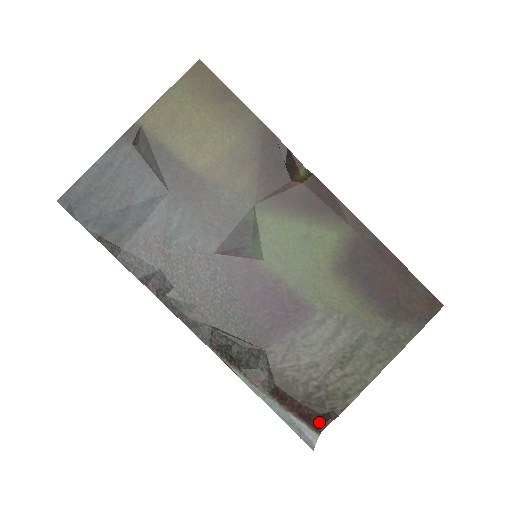
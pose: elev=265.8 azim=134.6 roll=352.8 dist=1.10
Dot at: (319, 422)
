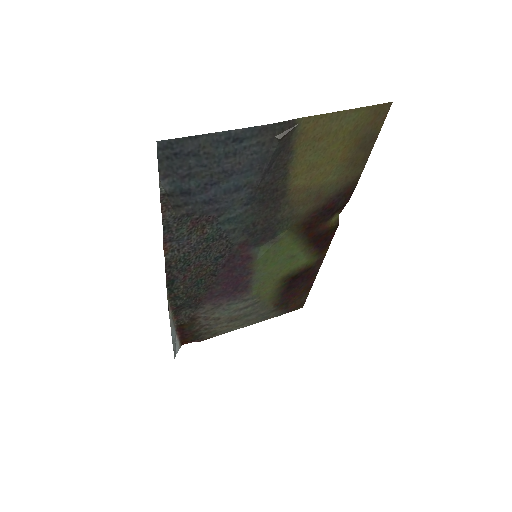
Dot at: (187, 341)
